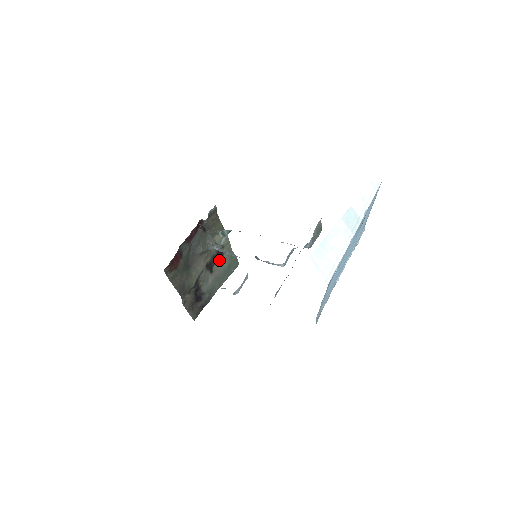
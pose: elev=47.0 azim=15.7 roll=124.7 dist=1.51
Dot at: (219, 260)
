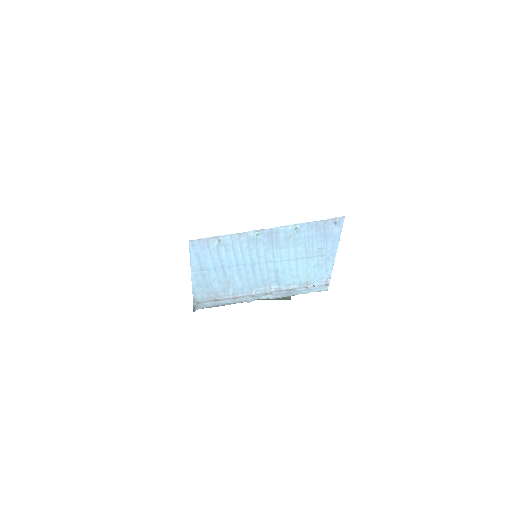
Dot at: occluded
